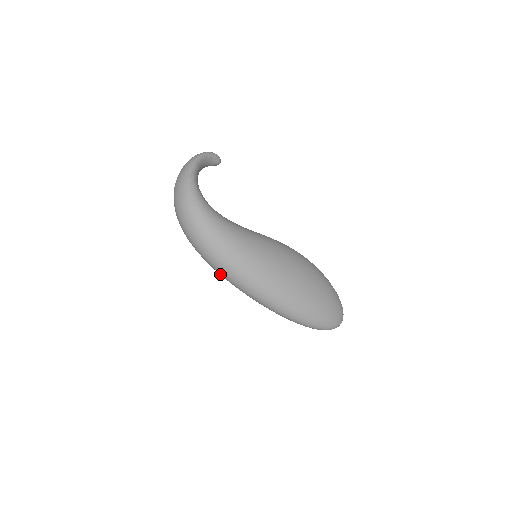
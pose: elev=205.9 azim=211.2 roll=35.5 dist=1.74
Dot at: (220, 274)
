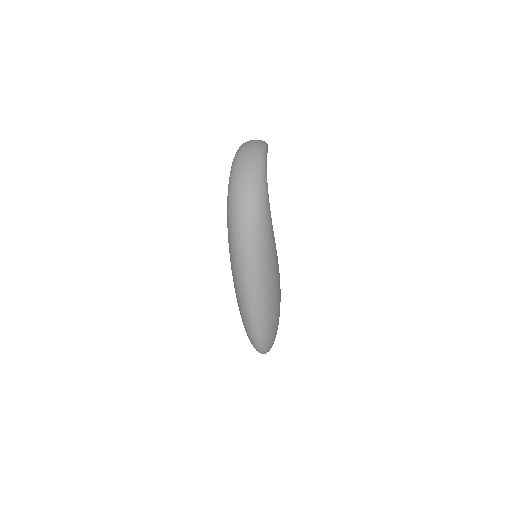
Dot at: (238, 252)
